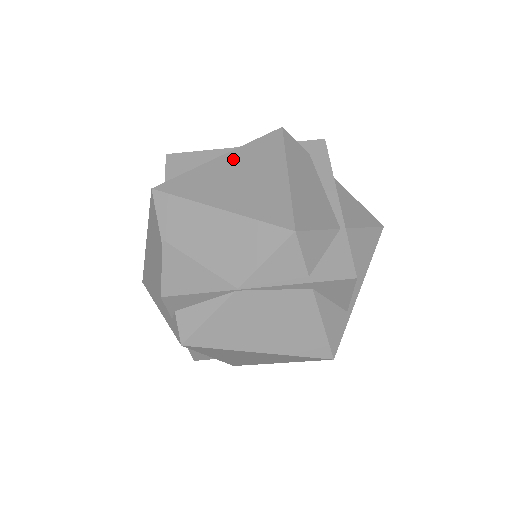
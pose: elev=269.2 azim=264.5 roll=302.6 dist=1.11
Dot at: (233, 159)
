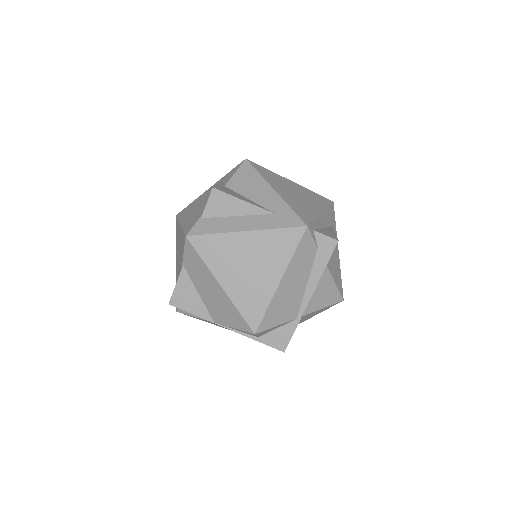
Dot at: (253, 241)
